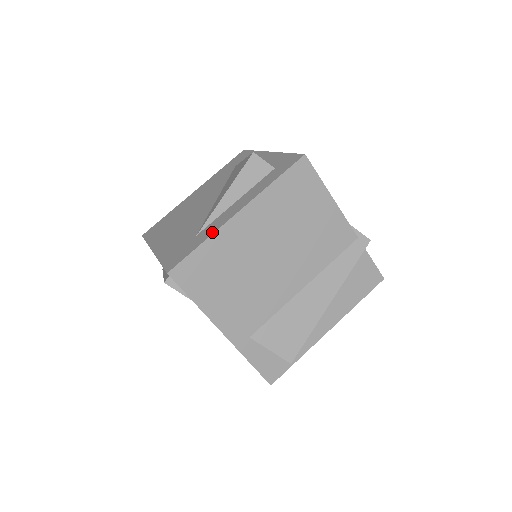
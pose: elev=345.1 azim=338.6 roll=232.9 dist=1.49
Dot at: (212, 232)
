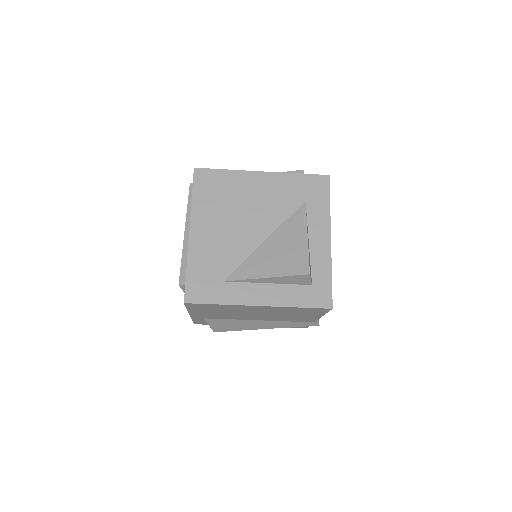
Dot at: (233, 302)
